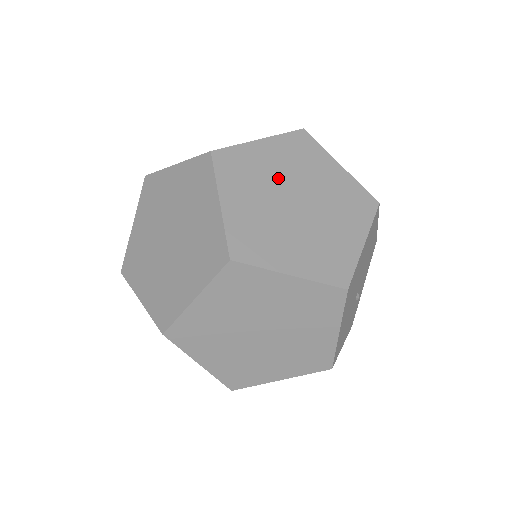
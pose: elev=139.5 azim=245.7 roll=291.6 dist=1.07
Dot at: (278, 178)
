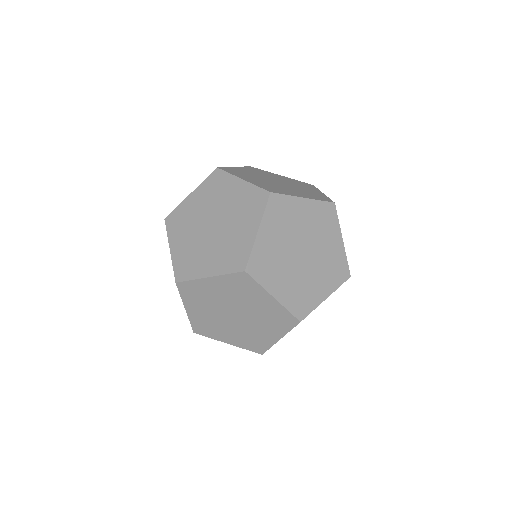
Dot at: (285, 248)
